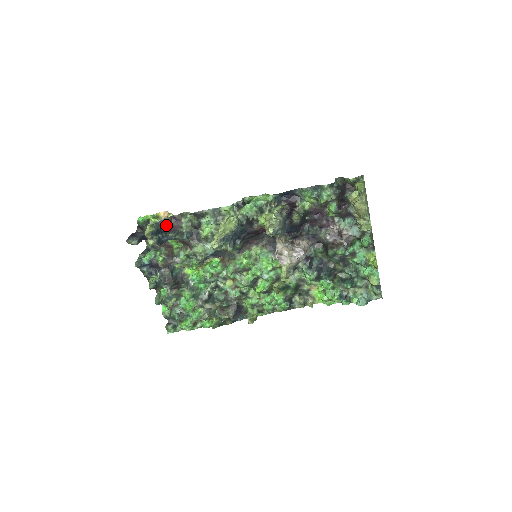
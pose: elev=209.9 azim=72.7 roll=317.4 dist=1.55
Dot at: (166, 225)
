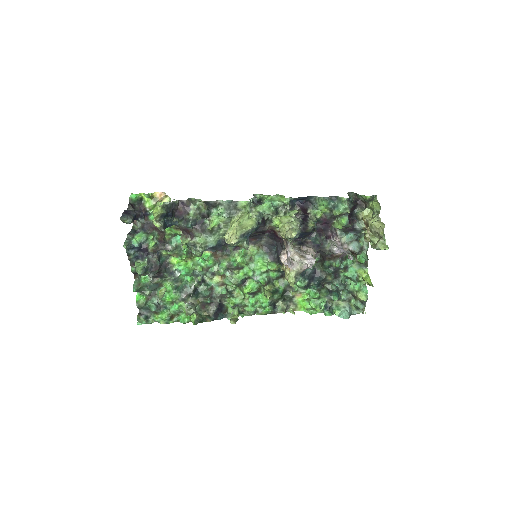
Dot at: (173, 209)
